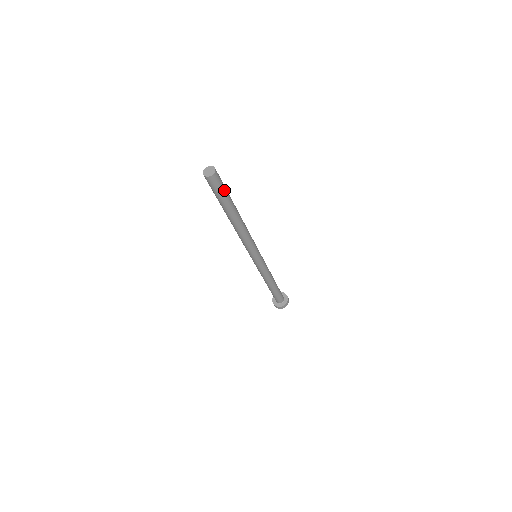
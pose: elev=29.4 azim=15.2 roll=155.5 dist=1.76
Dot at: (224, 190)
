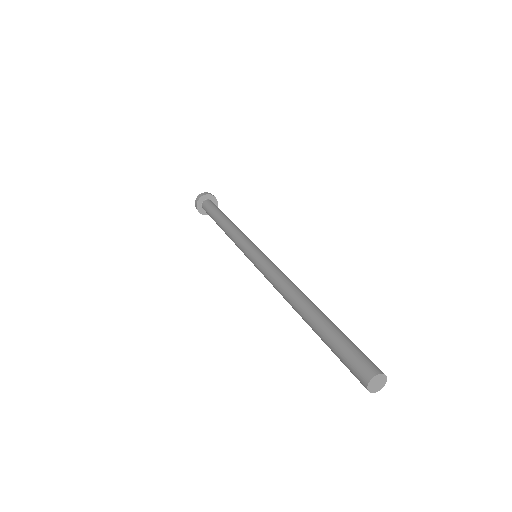
Dot at: occluded
